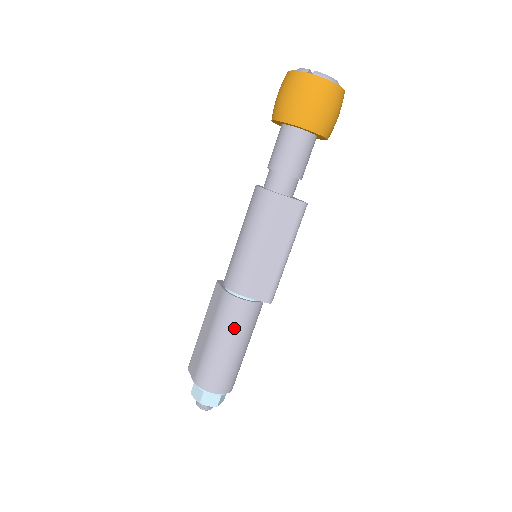
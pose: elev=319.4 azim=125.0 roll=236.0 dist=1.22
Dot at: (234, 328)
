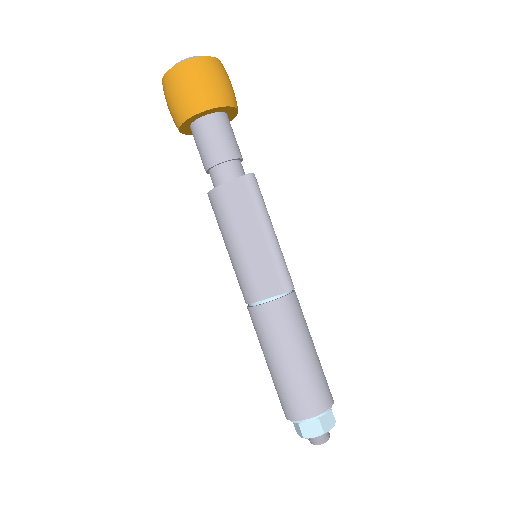
Dot at: (274, 338)
